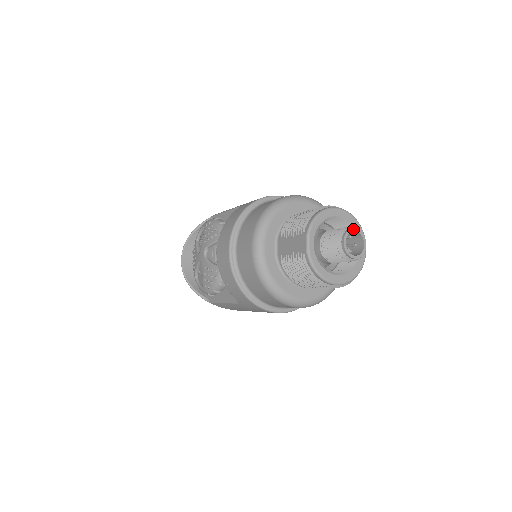
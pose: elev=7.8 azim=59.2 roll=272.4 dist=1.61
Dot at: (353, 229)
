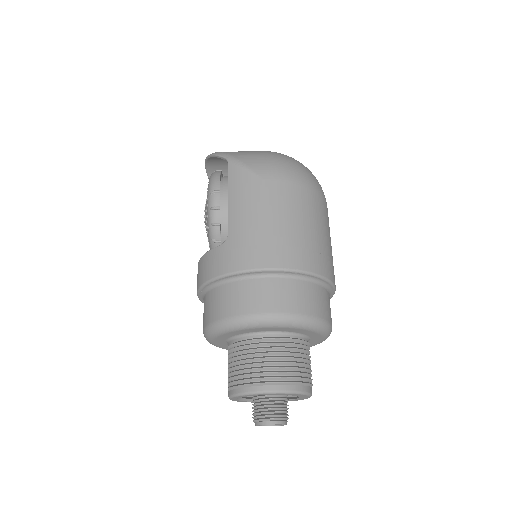
Dot at: (269, 424)
